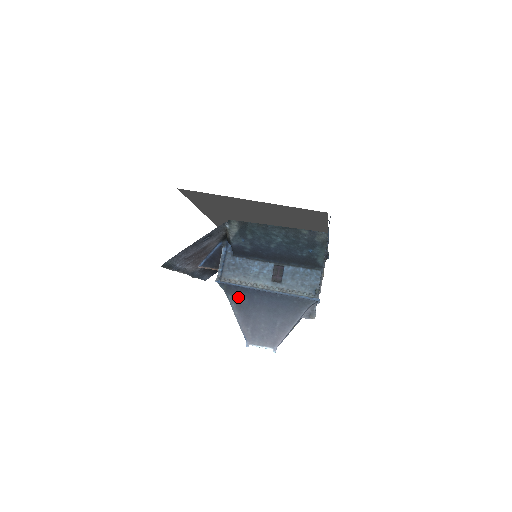
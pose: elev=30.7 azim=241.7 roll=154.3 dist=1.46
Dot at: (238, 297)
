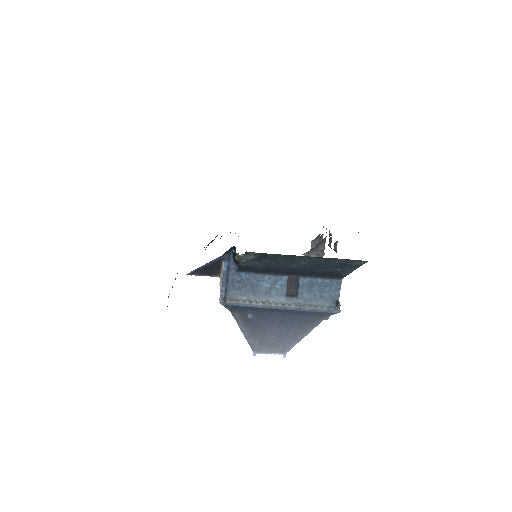
Dot at: (246, 314)
